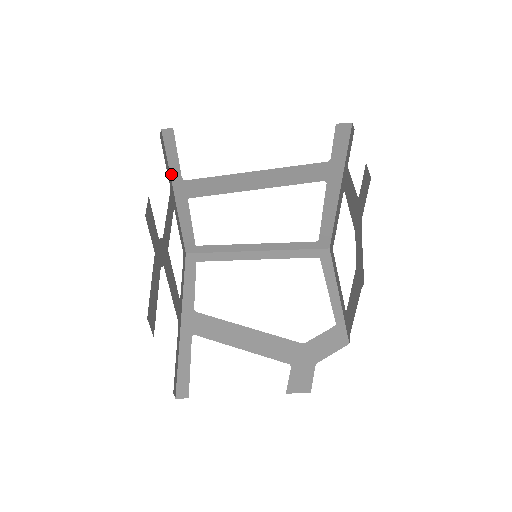
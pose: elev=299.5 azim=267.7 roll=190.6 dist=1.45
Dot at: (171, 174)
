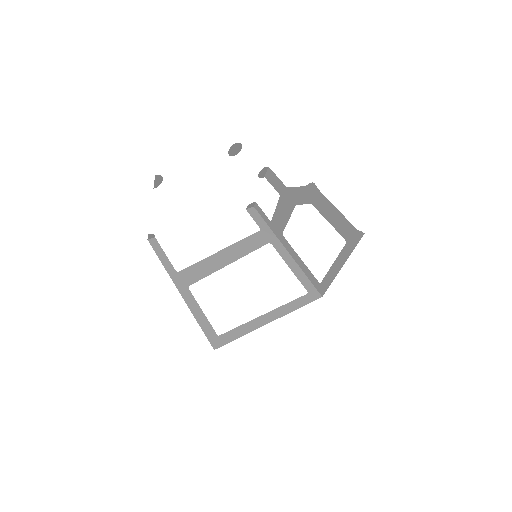
Dot at: (166, 270)
